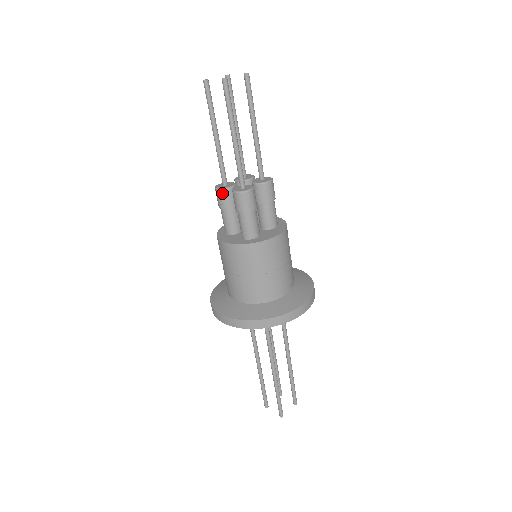
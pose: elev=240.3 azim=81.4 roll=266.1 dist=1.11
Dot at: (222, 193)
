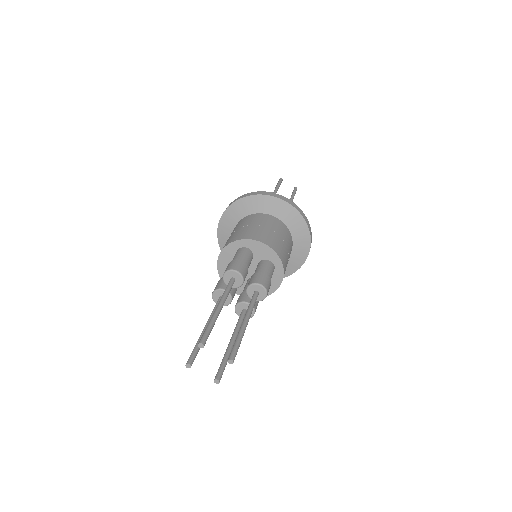
Dot at: occluded
